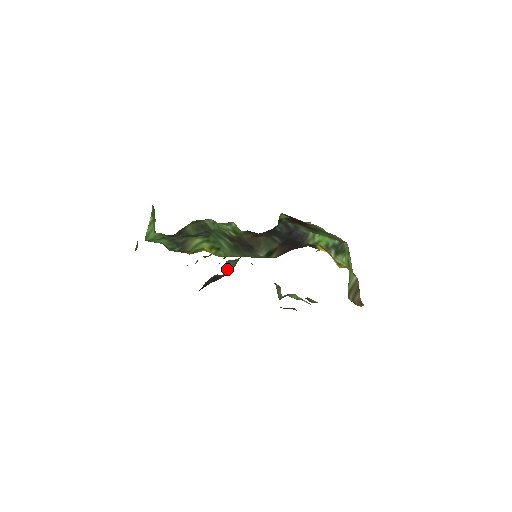
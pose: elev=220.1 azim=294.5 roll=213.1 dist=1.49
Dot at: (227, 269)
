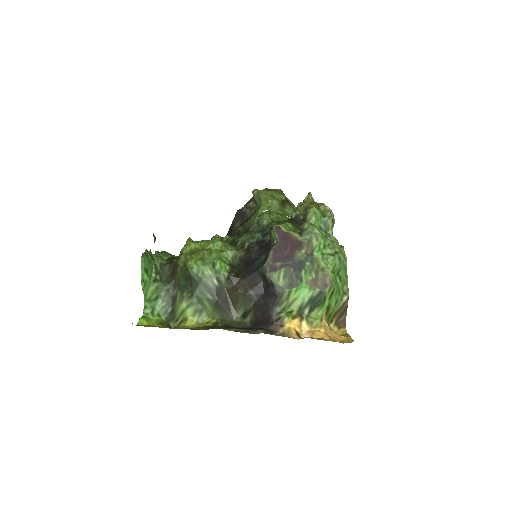
Dot at: (254, 200)
